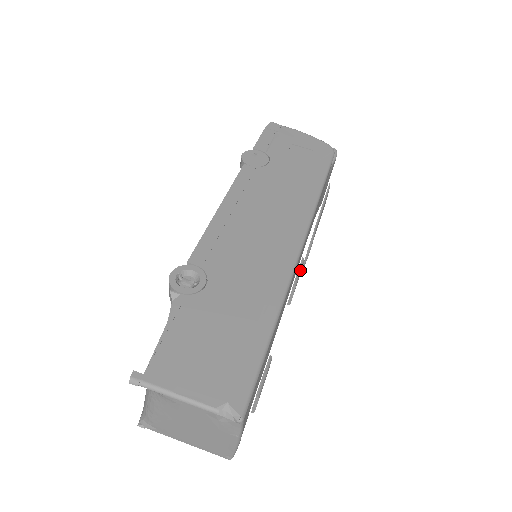
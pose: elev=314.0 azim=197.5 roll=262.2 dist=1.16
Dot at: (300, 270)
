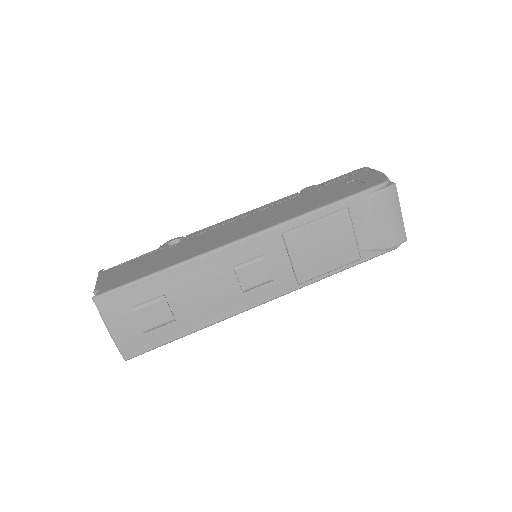
Dot at: (251, 261)
